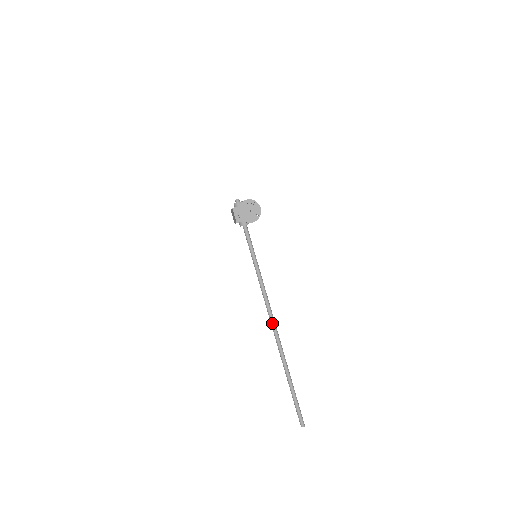
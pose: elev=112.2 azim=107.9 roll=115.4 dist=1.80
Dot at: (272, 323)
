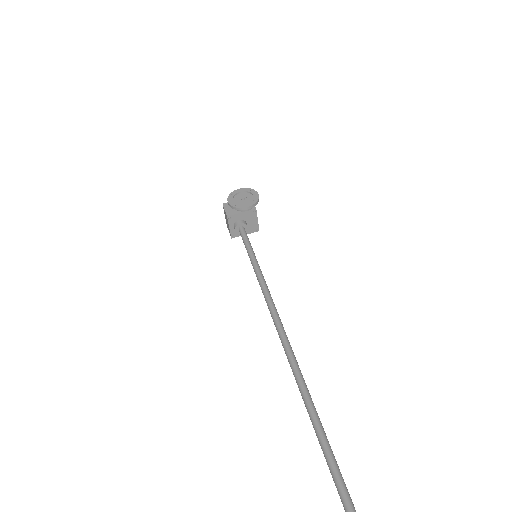
Dot at: (284, 342)
